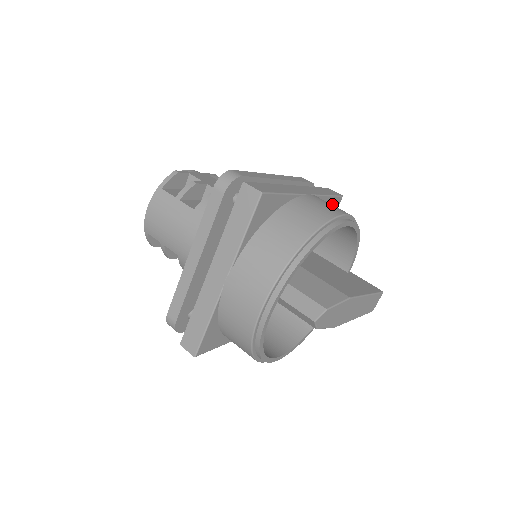
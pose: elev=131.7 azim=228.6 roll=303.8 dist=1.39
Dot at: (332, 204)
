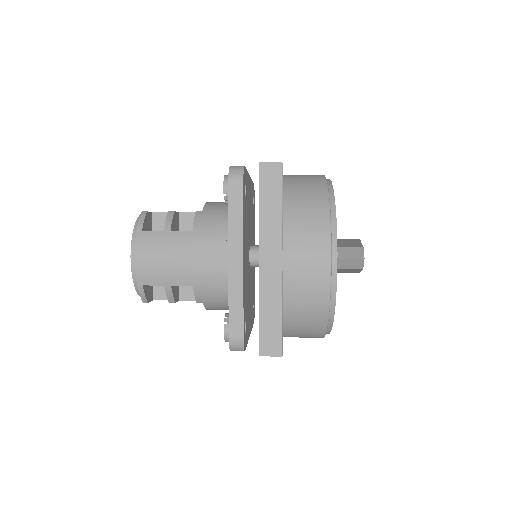
Dot at: occluded
